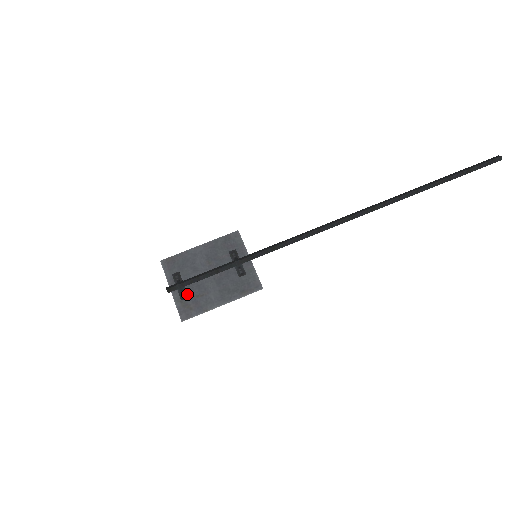
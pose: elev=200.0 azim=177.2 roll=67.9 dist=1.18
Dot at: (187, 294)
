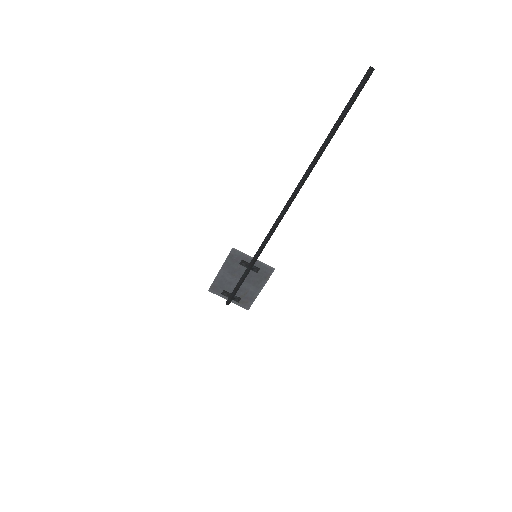
Dot at: (238, 298)
